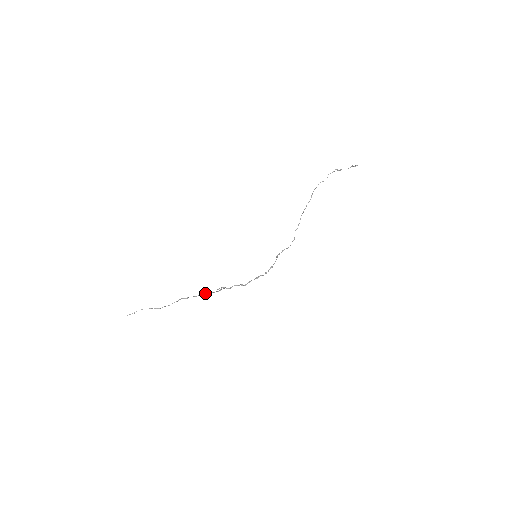
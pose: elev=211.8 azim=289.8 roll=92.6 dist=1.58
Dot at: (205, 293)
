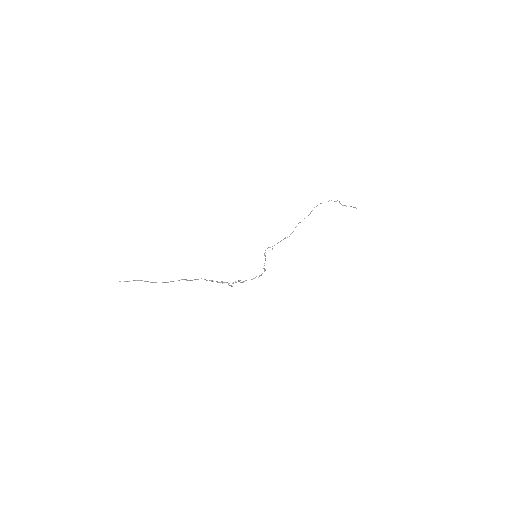
Dot at: (205, 279)
